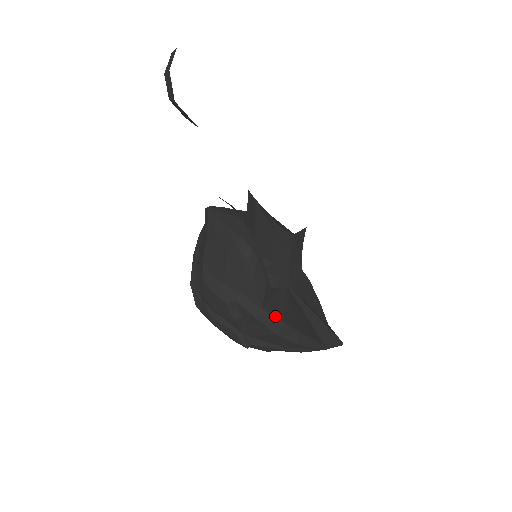
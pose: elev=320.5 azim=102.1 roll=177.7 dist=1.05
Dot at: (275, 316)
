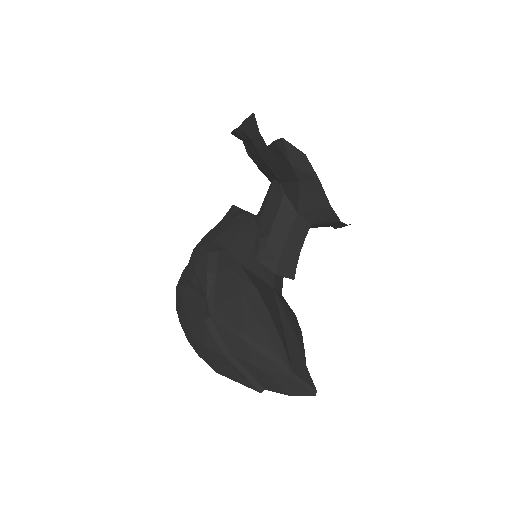
Dot at: (249, 277)
